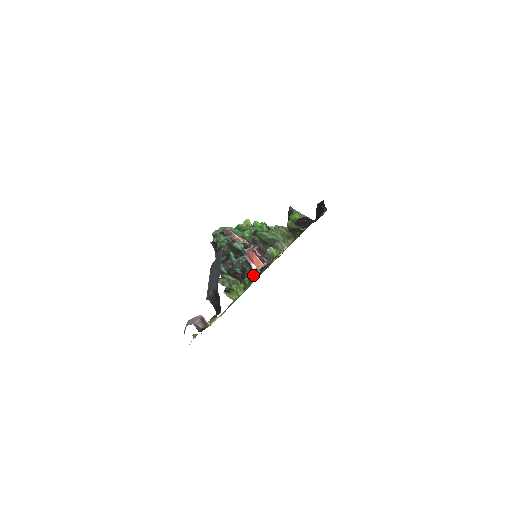
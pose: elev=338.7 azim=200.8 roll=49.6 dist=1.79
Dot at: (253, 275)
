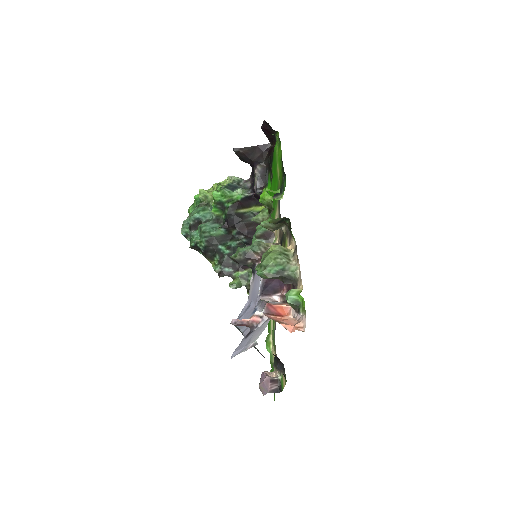
Dot at: occluded
